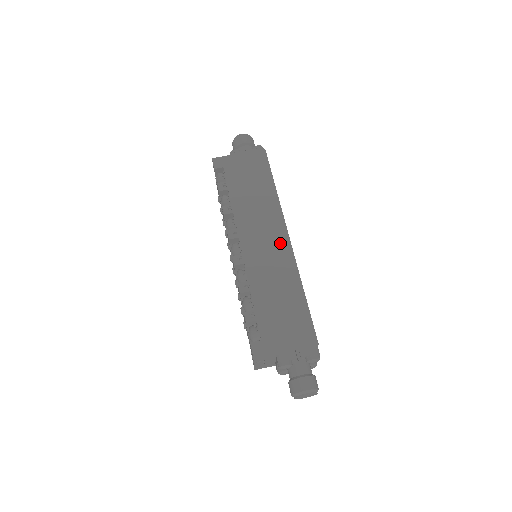
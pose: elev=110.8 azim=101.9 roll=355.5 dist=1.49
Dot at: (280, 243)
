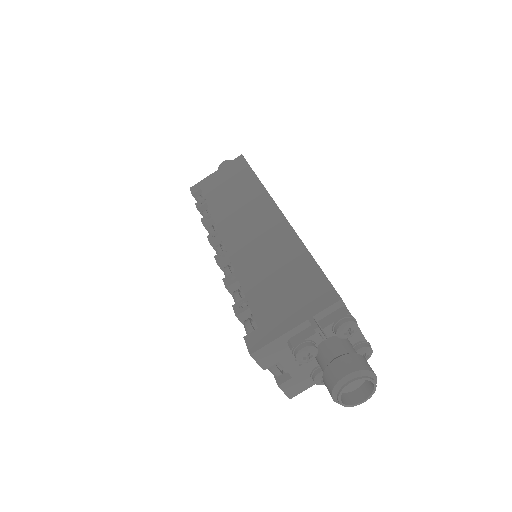
Dot at: (268, 218)
